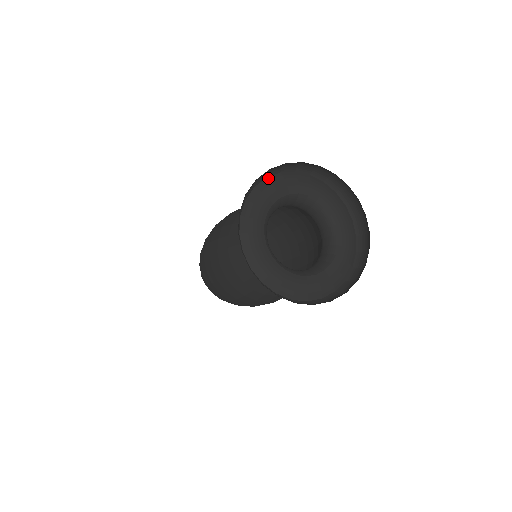
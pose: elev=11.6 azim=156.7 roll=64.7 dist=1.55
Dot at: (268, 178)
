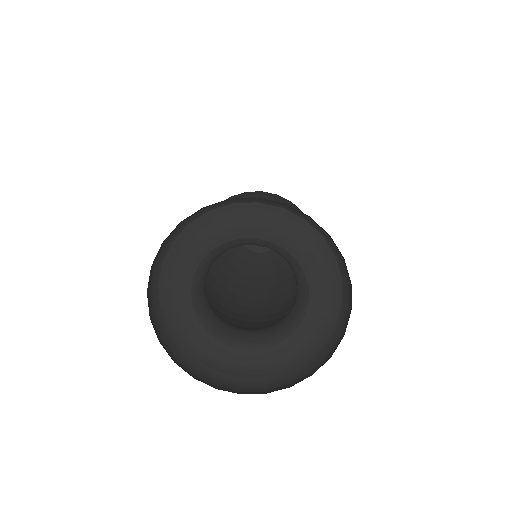
Dot at: (174, 242)
